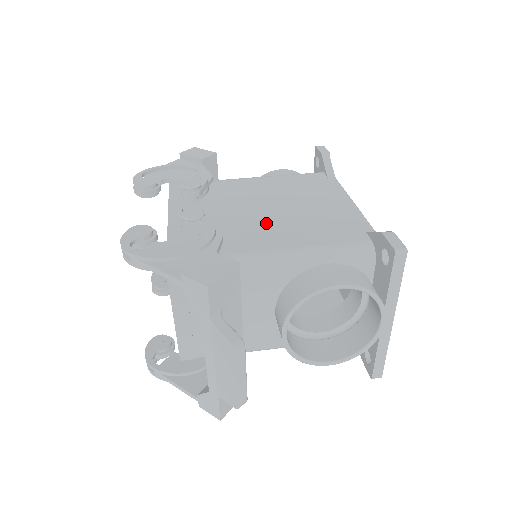
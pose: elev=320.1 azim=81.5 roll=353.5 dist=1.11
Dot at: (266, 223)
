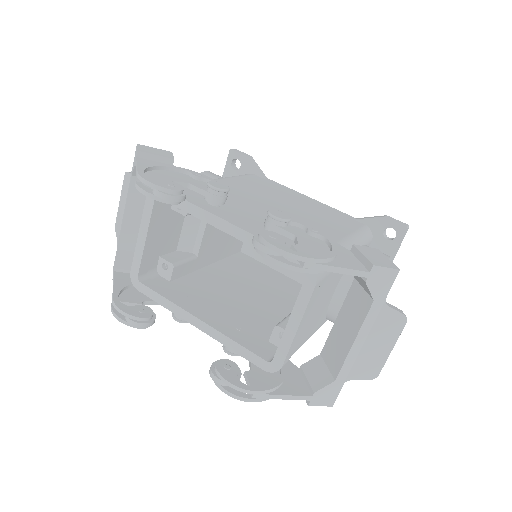
Dot at: (300, 219)
